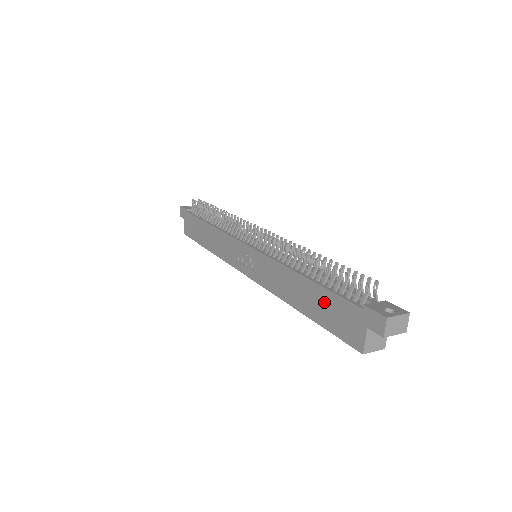
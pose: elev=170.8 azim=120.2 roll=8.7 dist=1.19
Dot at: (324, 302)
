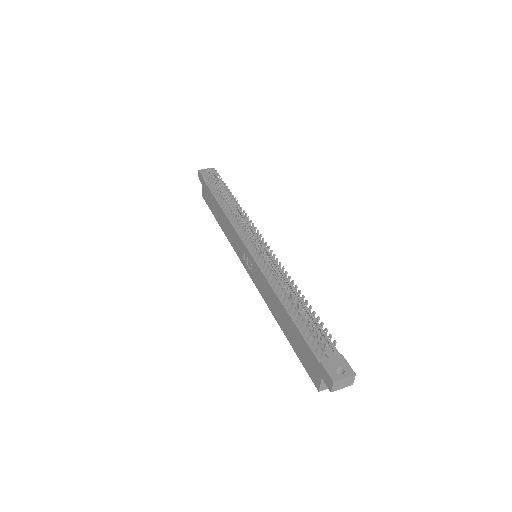
Dot at: (297, 338)
